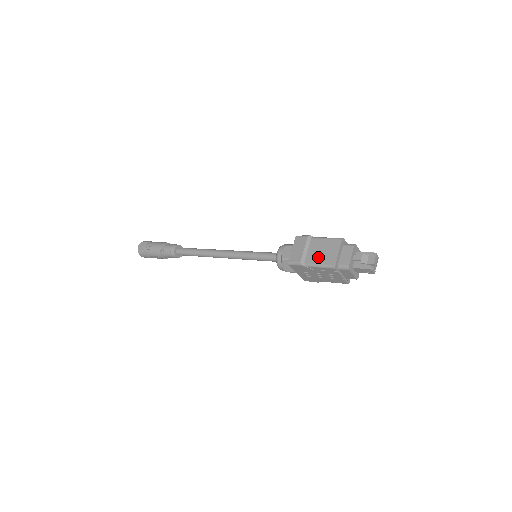
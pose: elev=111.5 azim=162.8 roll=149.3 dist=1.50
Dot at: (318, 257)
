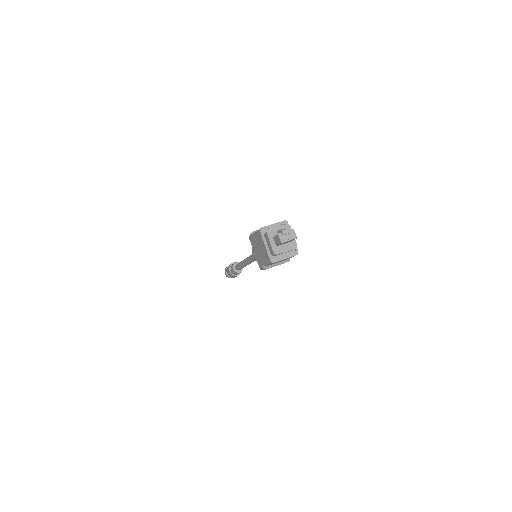
Dot at: occluded
